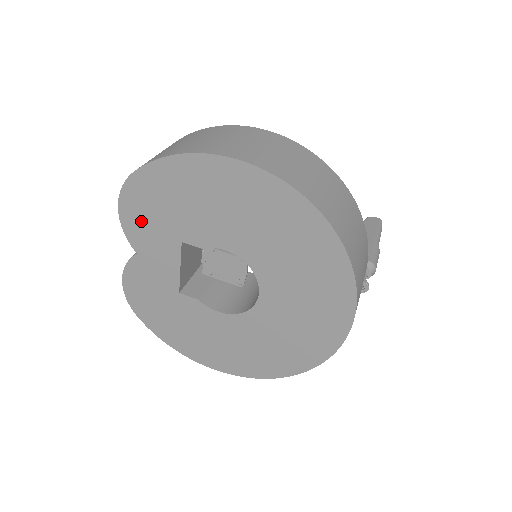
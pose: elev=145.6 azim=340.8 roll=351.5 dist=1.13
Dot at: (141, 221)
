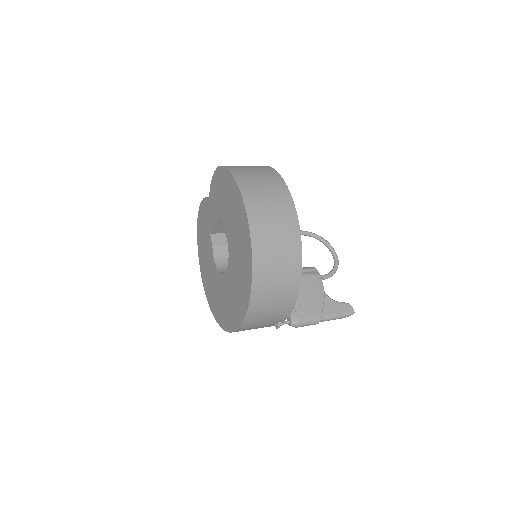
Dot at: (216, 188)
